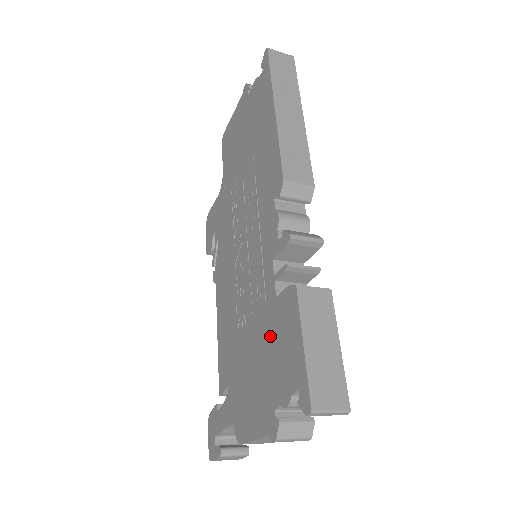
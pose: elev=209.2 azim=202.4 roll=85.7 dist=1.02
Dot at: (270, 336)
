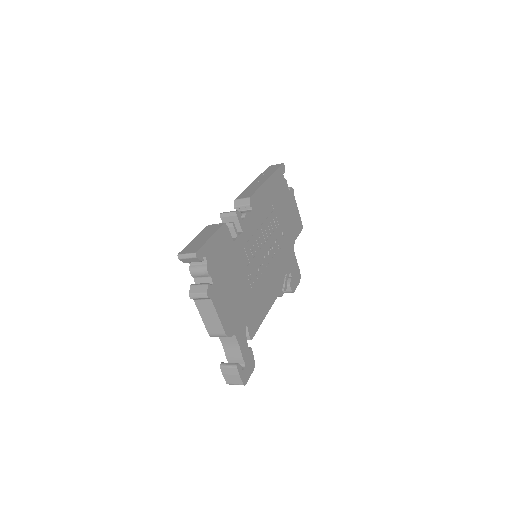
Dot at: occluded
